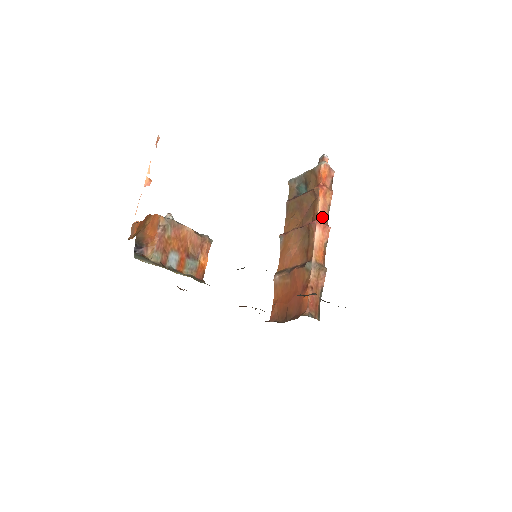
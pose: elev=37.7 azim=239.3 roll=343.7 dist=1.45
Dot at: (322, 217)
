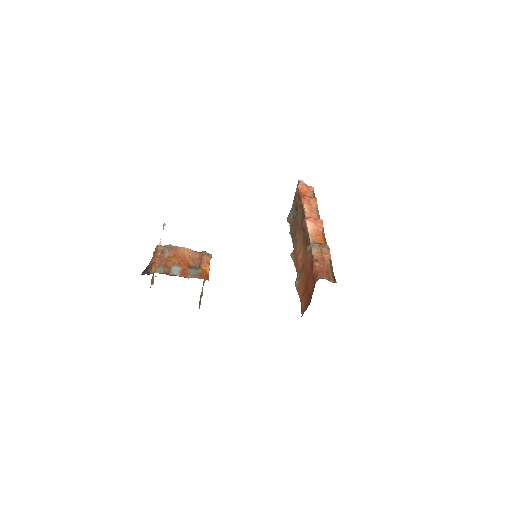
Dot at: (311, 216)
